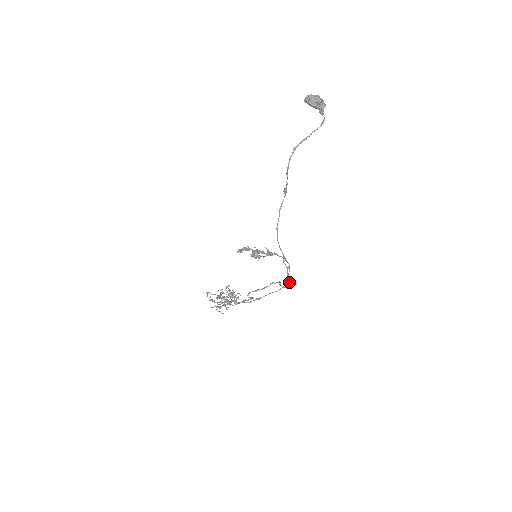
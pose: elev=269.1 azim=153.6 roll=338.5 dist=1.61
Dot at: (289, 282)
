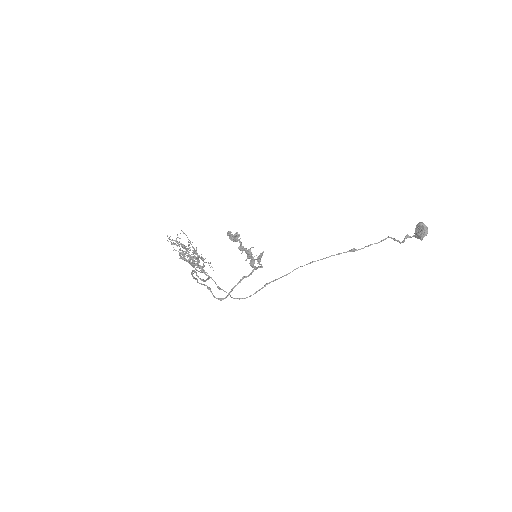
Dot at: occluded
